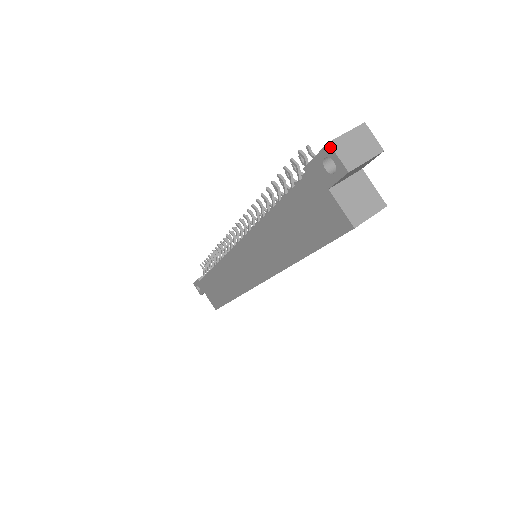
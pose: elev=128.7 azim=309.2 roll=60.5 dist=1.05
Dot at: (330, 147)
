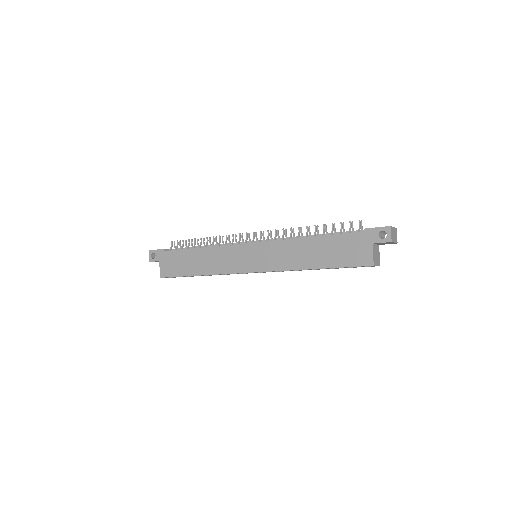
Dot at: (390, 228)
